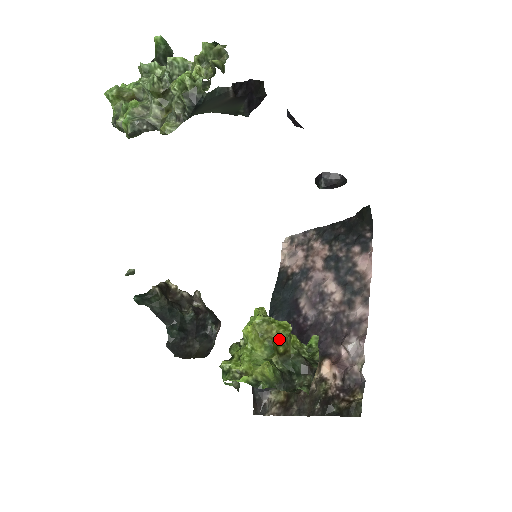
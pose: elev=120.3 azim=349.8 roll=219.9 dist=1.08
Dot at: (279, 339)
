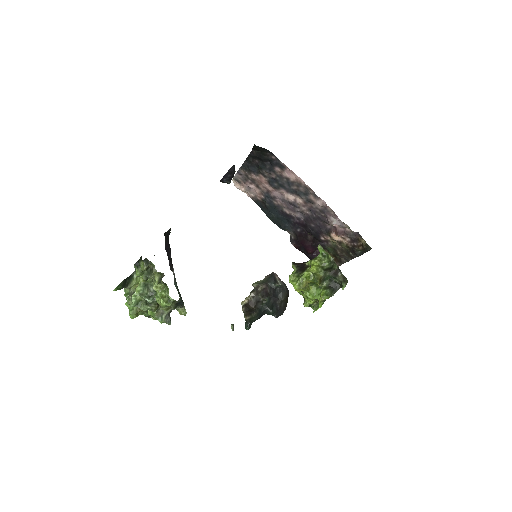
Dot at: (313, 281)
